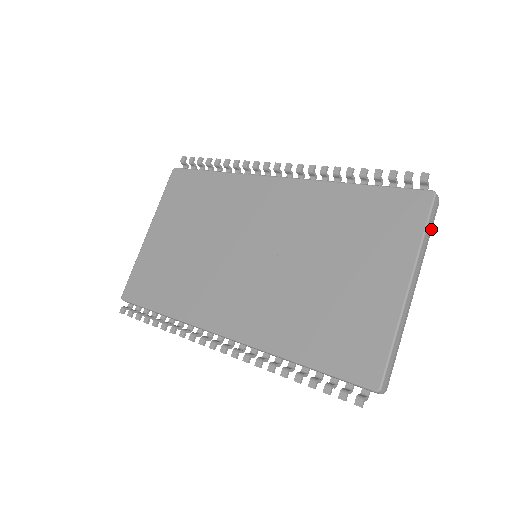
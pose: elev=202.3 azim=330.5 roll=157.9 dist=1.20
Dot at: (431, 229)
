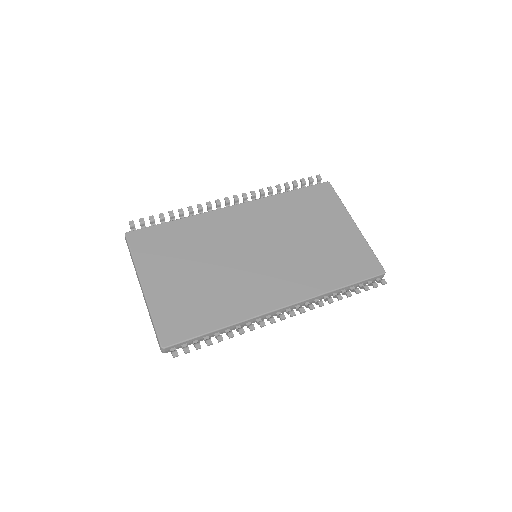
Dot at: occluded
